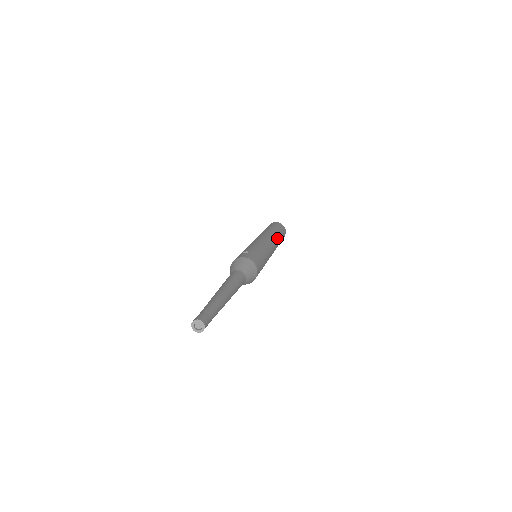
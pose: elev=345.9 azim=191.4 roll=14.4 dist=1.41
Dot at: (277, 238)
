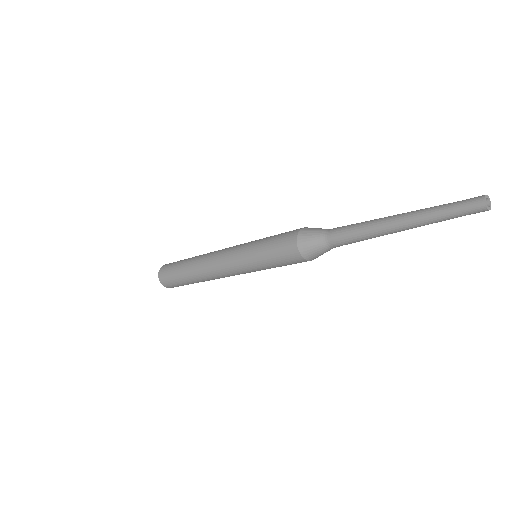
Dot at: occluded
